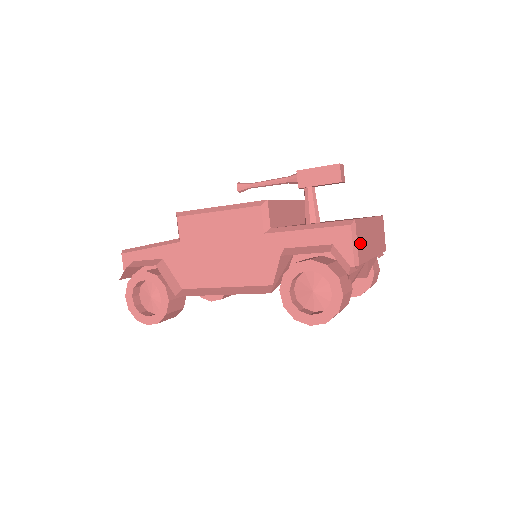
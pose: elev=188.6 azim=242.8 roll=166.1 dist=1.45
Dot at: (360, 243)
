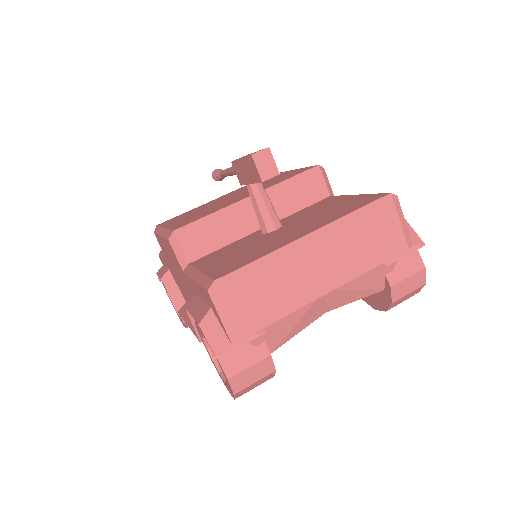
Dot at: (246, 304)
